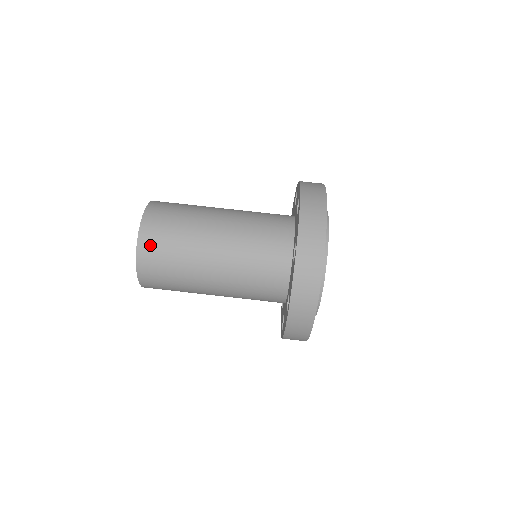
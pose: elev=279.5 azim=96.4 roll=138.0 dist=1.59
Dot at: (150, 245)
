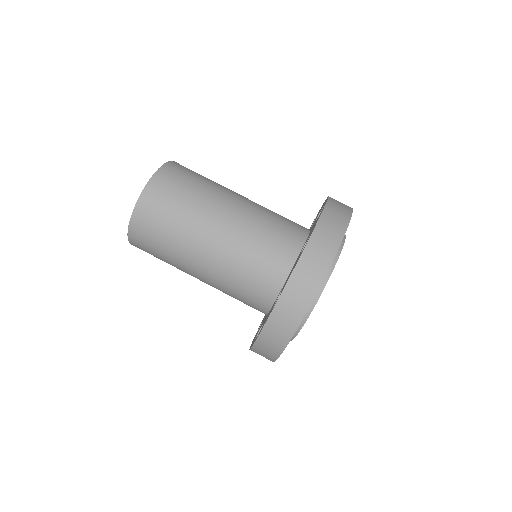
Dot at: (160, 189)
